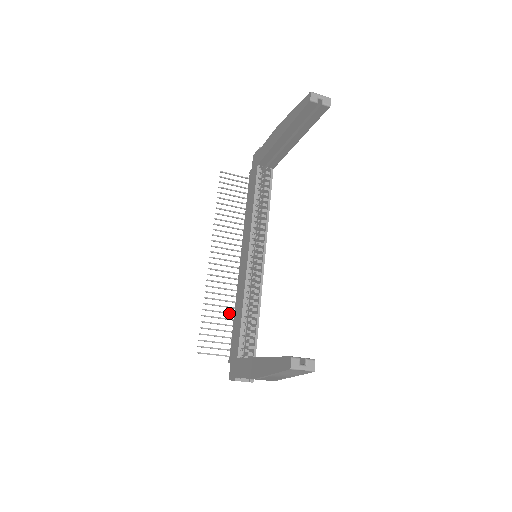
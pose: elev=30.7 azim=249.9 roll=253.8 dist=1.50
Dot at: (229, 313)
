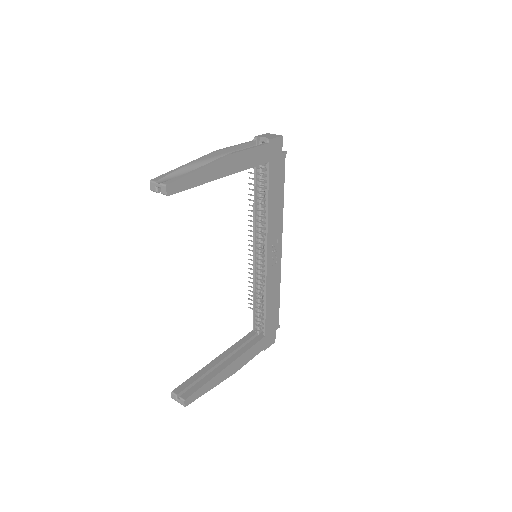
Dot at: occluded
